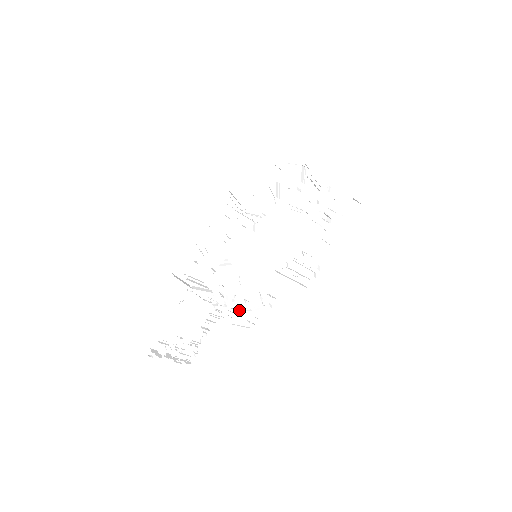
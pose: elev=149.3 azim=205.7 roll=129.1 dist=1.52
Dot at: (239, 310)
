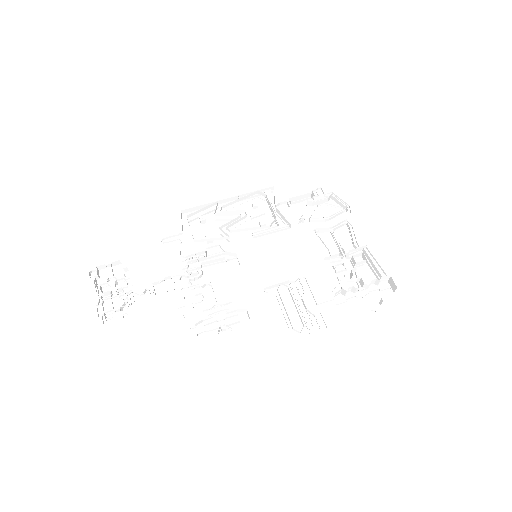
Dot at: (198, 300)
